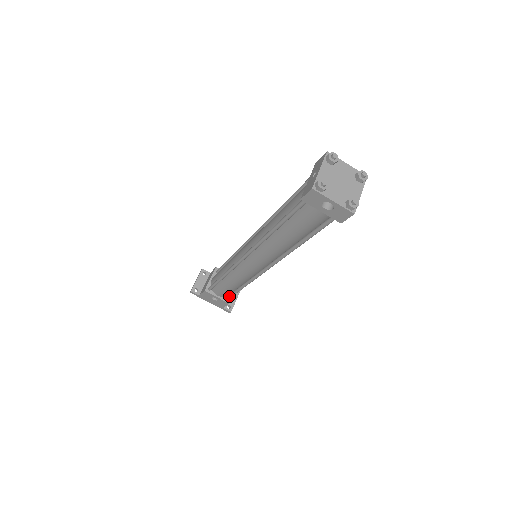
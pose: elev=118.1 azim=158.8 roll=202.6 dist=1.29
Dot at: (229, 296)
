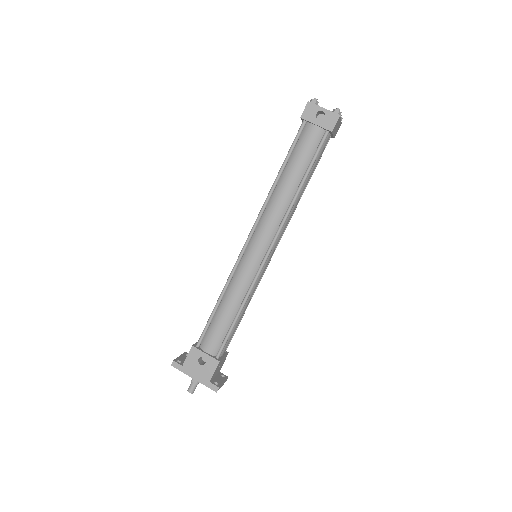
Dot at: (221, 346)
